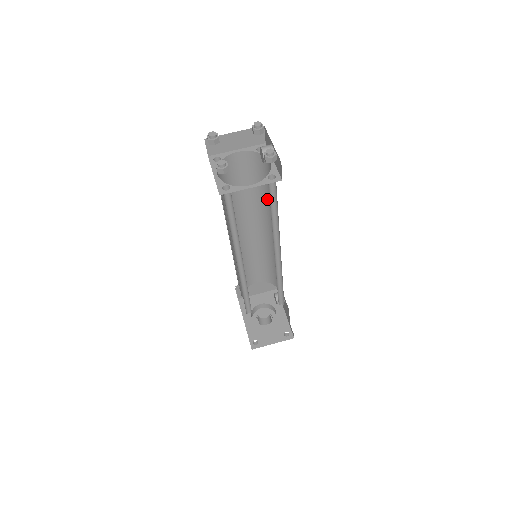
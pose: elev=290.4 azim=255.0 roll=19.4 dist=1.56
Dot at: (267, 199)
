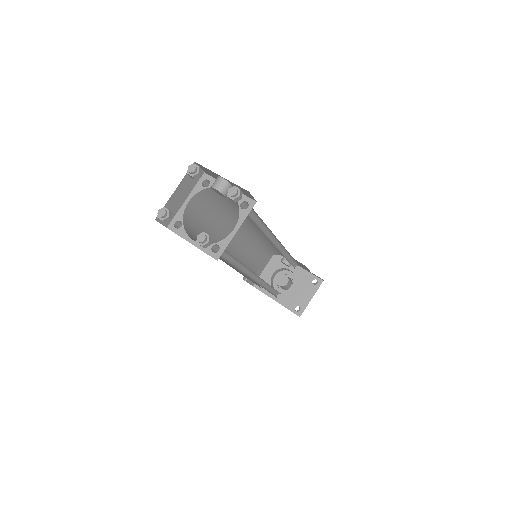
Dot at: (236, 211)
